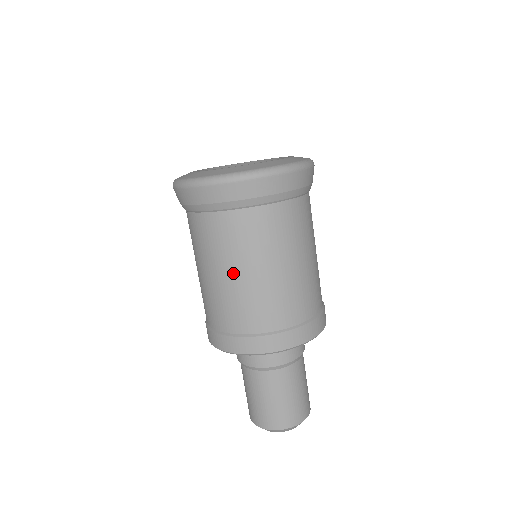
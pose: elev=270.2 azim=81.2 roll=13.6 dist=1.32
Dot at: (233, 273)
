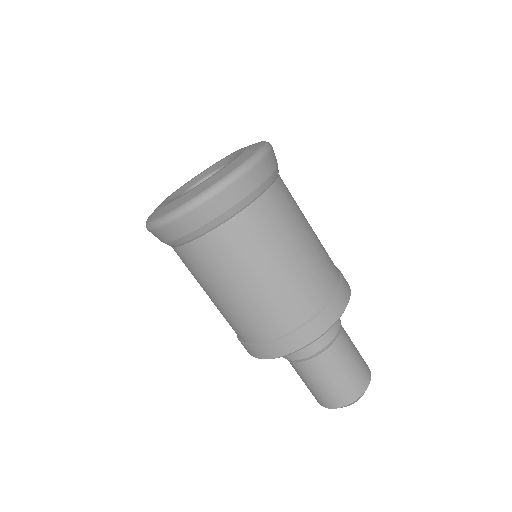
Dot at: (291, 253)
